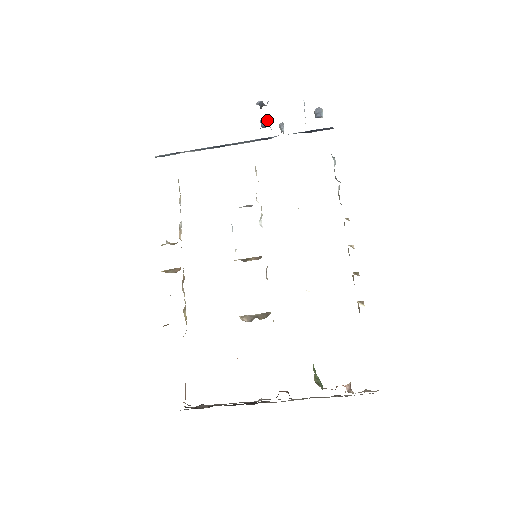
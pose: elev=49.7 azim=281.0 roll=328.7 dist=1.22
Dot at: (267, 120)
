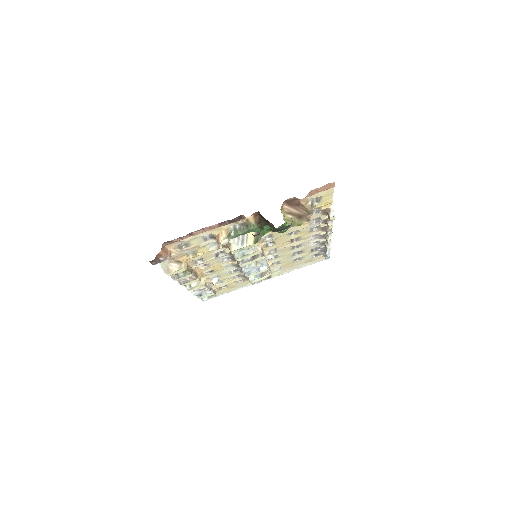
Dot at: occluded
